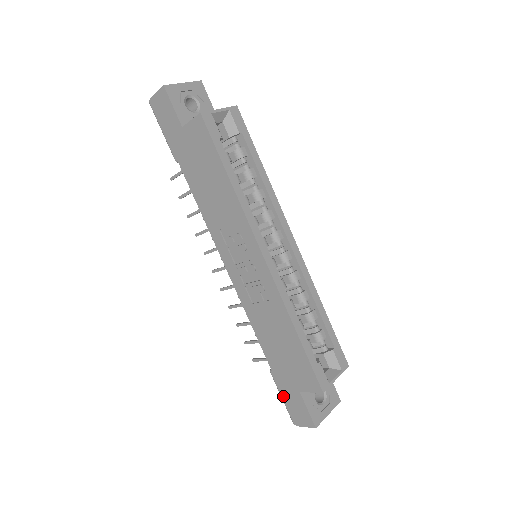
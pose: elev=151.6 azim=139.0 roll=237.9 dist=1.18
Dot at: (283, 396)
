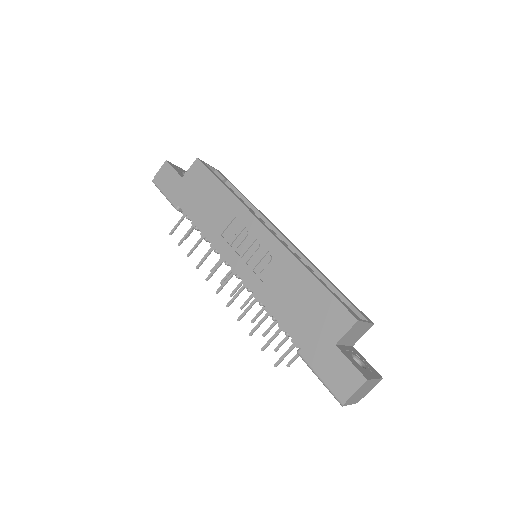
Dot at: (319, 370)
